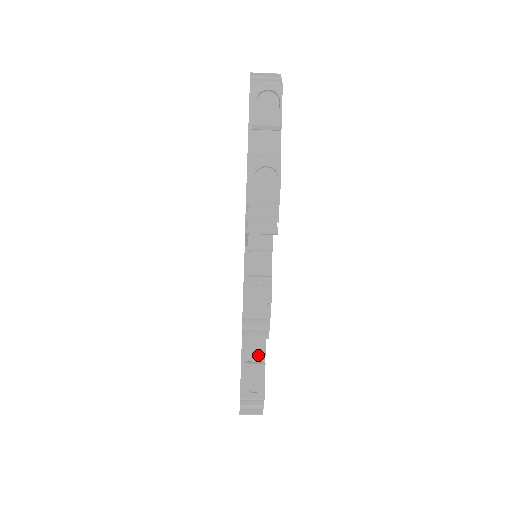
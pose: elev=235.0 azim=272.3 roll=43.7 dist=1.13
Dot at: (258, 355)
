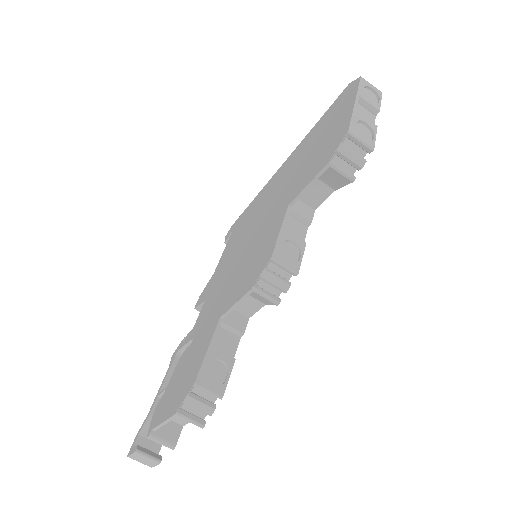
Dot at: (228, 348)
